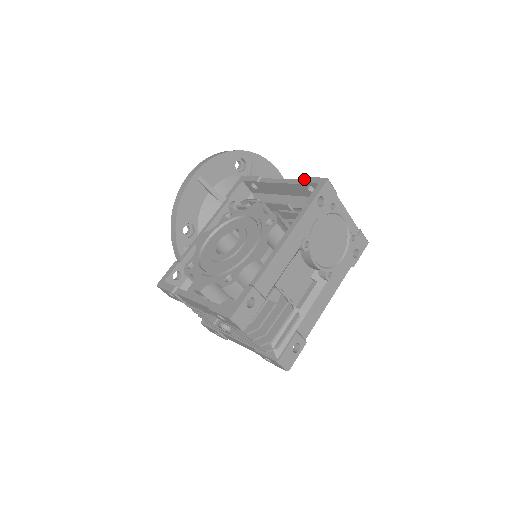
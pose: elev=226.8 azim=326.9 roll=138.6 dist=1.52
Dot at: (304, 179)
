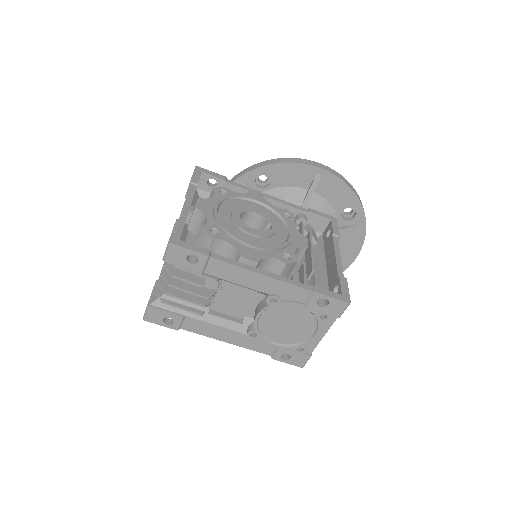
Dot at: (345, 279)
